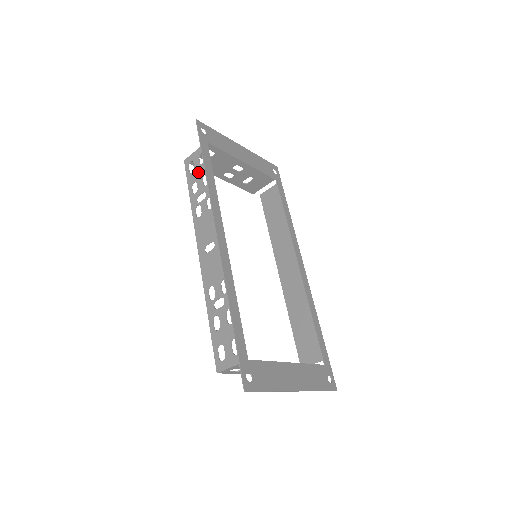
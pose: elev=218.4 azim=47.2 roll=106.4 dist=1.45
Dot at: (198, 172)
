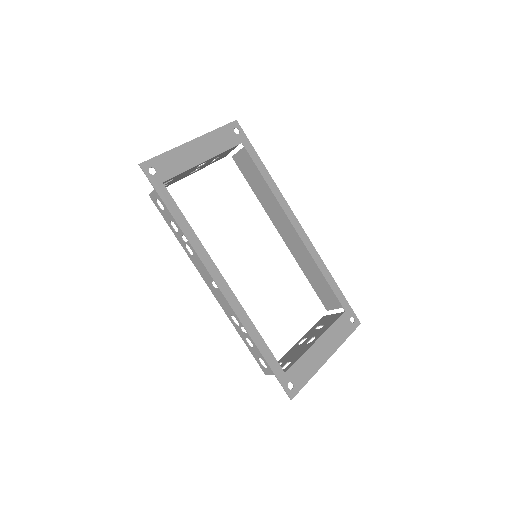
Dot at: (169, 213)
